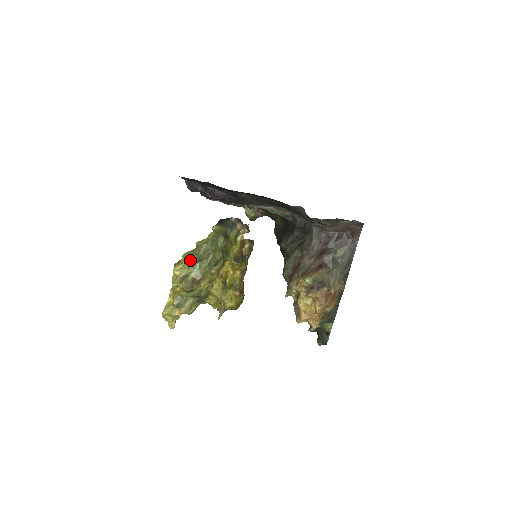
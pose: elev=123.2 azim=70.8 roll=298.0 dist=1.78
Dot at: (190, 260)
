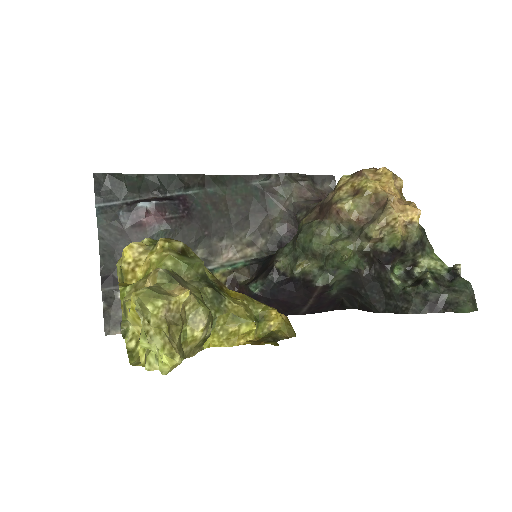
Dot at: (153, 241)
